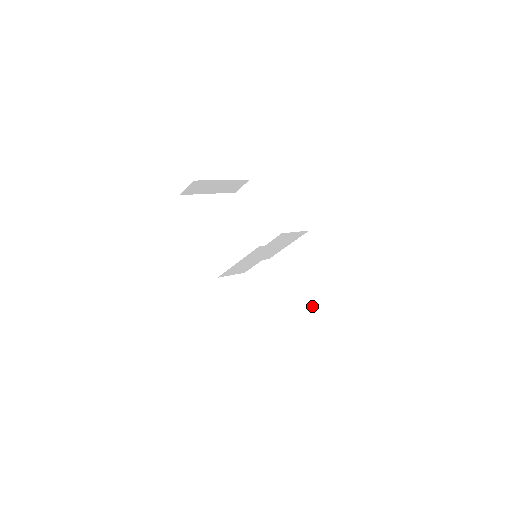
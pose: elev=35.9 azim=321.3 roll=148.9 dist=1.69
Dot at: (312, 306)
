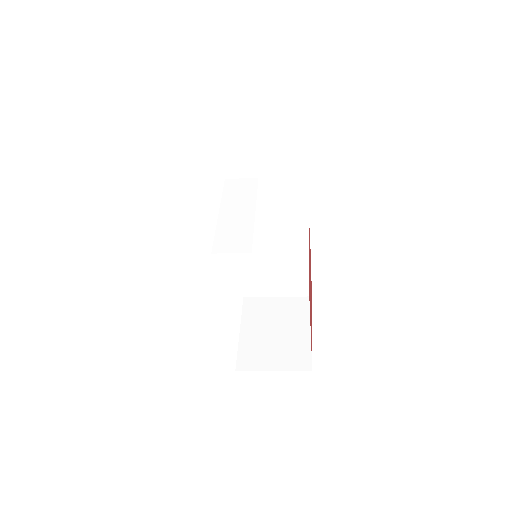
Dot at: (269, 276)
